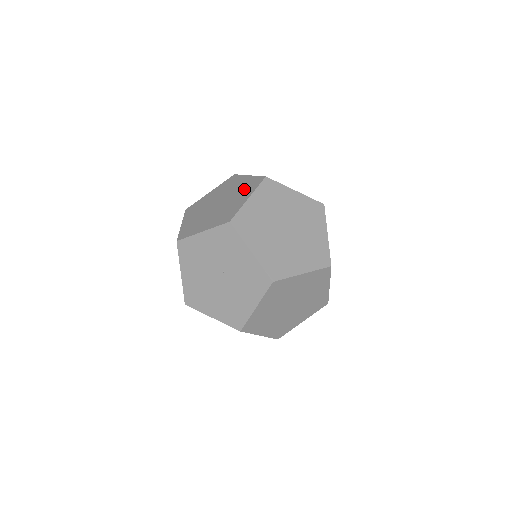
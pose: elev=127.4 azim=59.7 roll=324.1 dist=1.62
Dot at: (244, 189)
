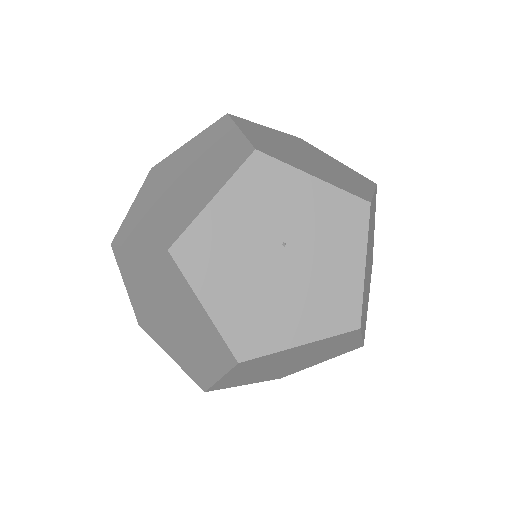
Dot at: (209, 141)
